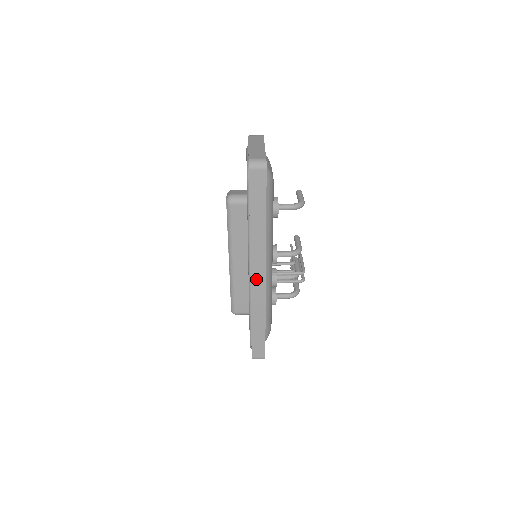
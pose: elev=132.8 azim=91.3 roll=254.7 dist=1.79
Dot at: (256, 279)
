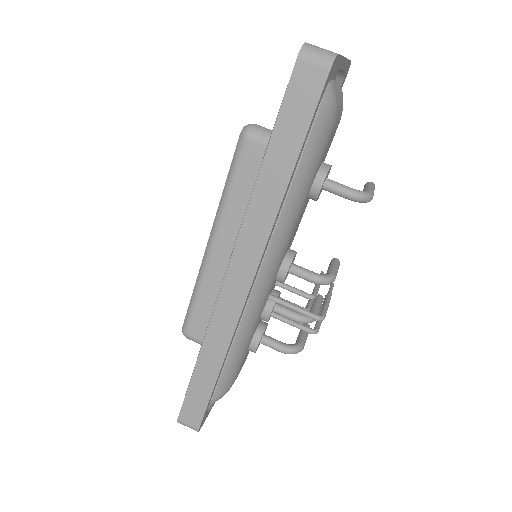
Dot at: (233, 285)
